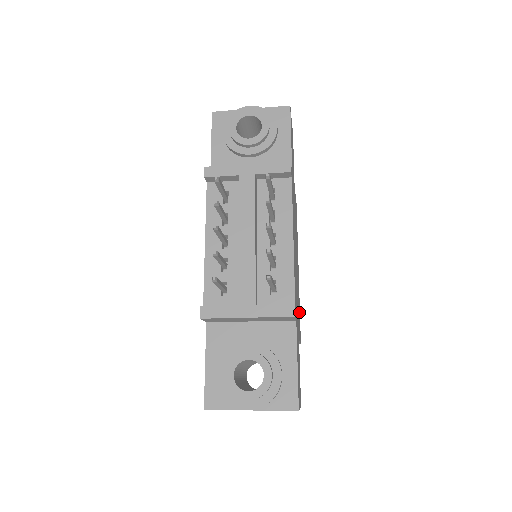
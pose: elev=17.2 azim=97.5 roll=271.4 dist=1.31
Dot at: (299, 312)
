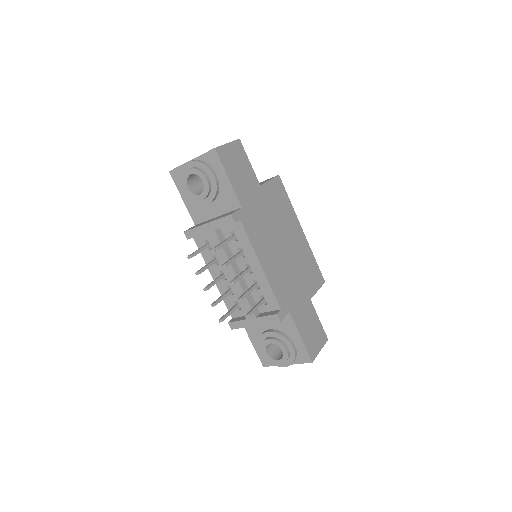
Dot at: (312, 266)
